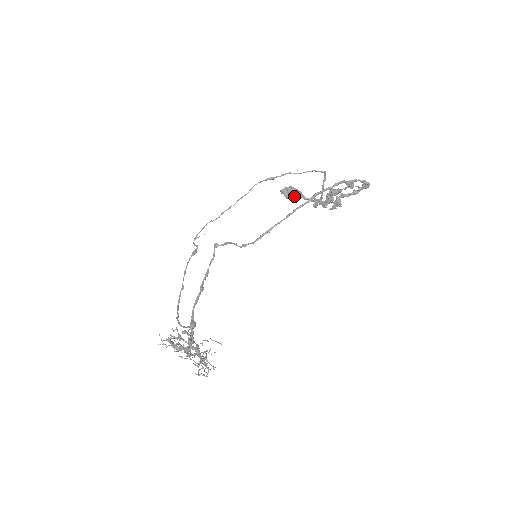
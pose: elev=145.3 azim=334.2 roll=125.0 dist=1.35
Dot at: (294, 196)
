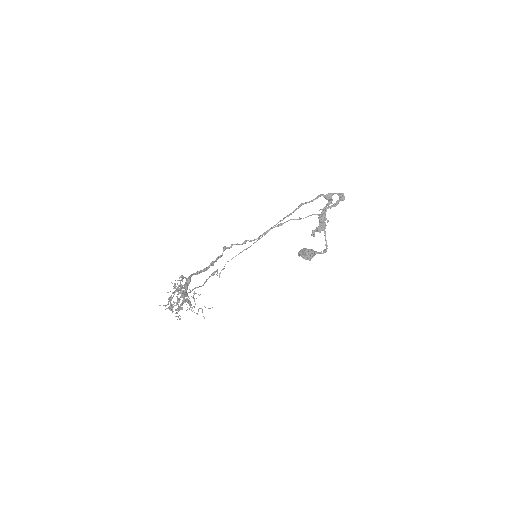
Dot at: (307, 253)
